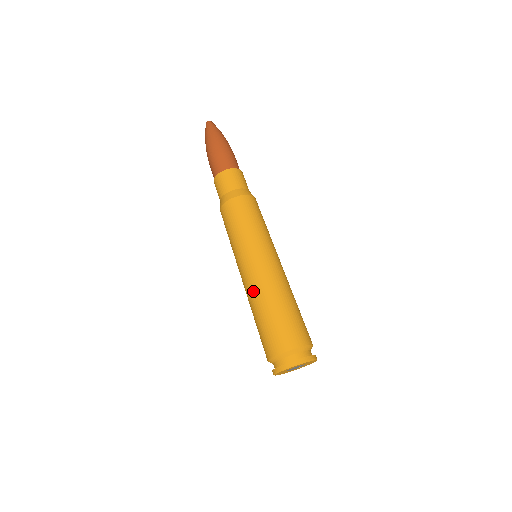
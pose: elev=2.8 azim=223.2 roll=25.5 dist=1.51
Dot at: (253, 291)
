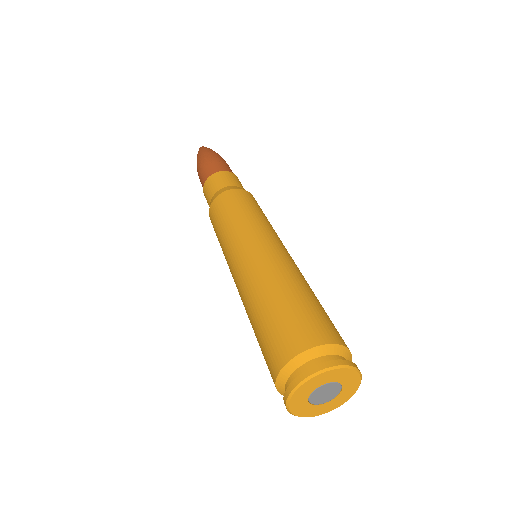
Dot at: (249, 283)
